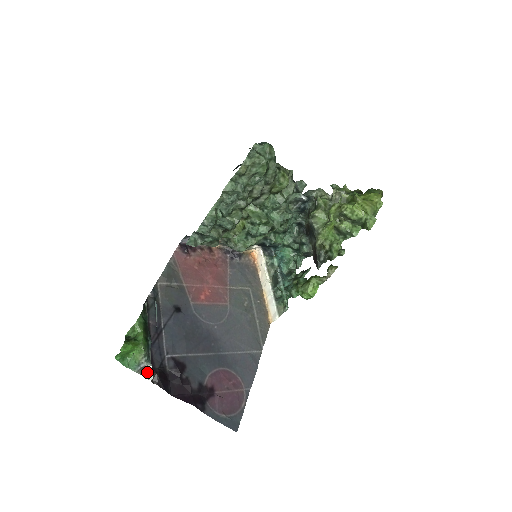
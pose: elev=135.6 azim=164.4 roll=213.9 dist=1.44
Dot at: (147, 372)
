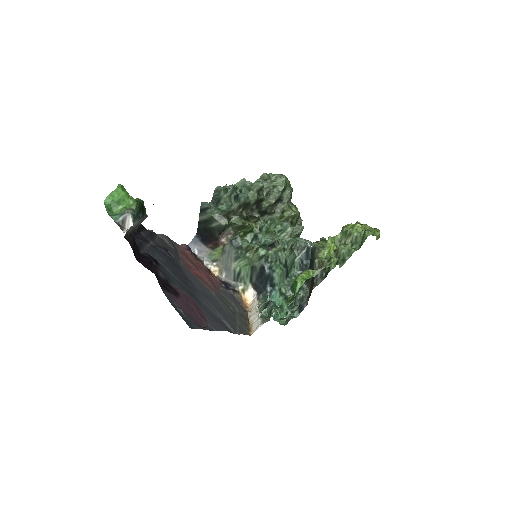
Dot at: (124, 231)
